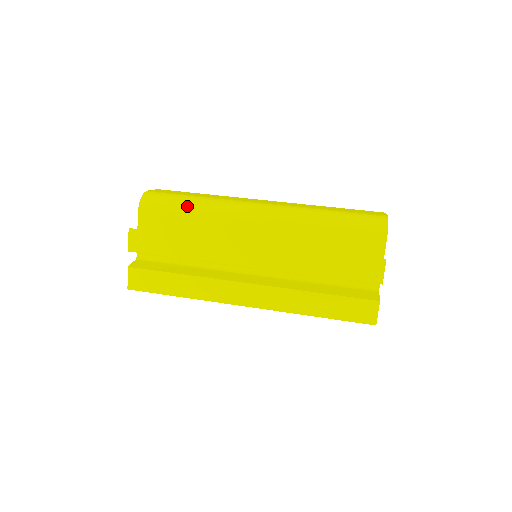
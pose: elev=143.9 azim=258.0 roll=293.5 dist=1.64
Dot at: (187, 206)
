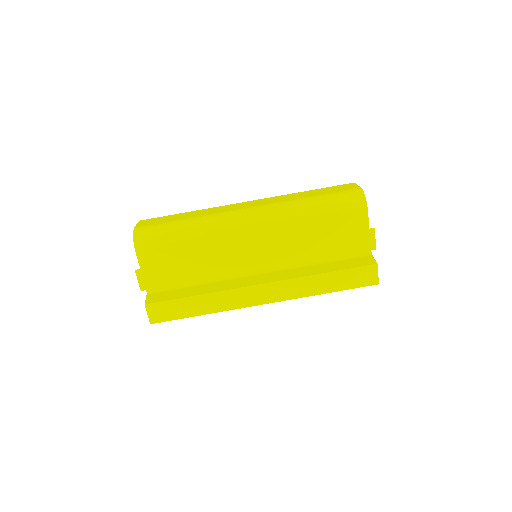
Dot at: (181, 232)
